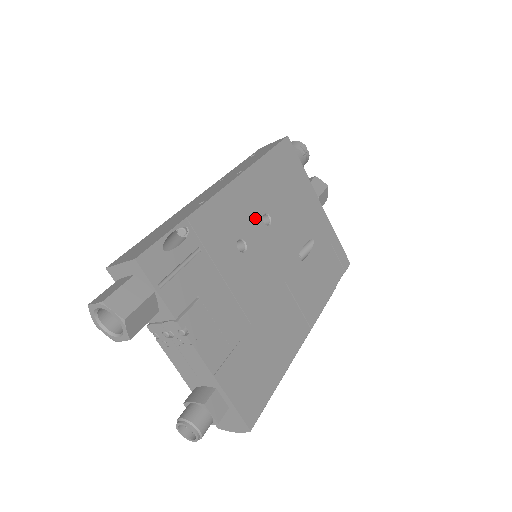
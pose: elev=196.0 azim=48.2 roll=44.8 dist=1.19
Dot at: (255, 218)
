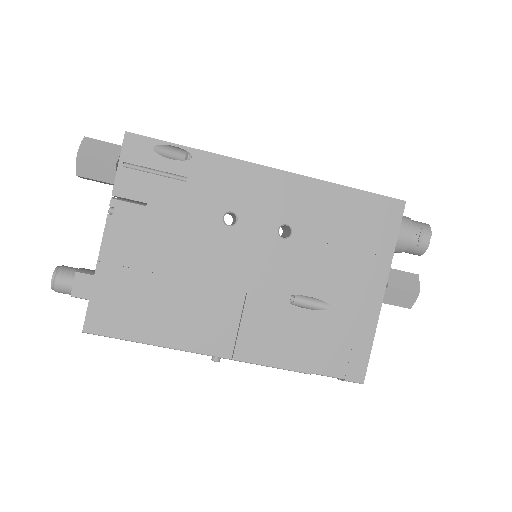
Dot at: (272, 217)
